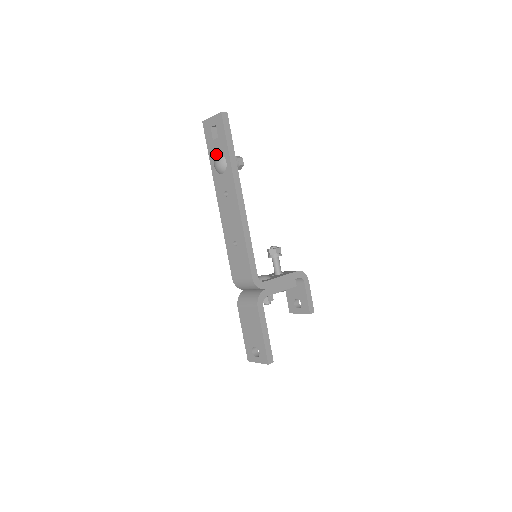
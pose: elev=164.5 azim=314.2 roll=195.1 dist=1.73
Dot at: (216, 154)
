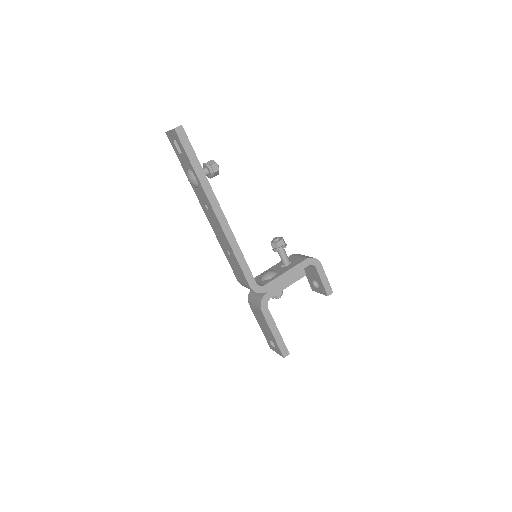
Dot at: (186, 168)
